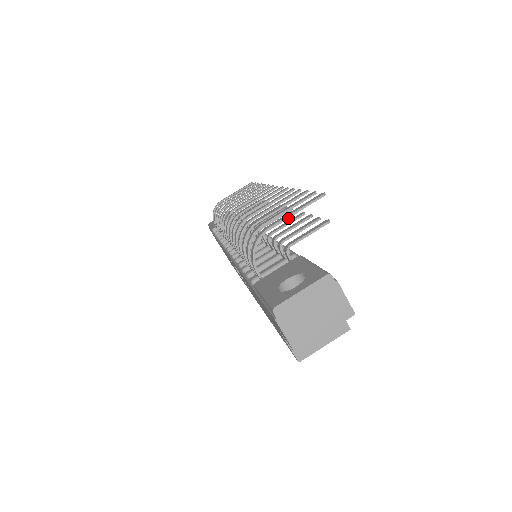
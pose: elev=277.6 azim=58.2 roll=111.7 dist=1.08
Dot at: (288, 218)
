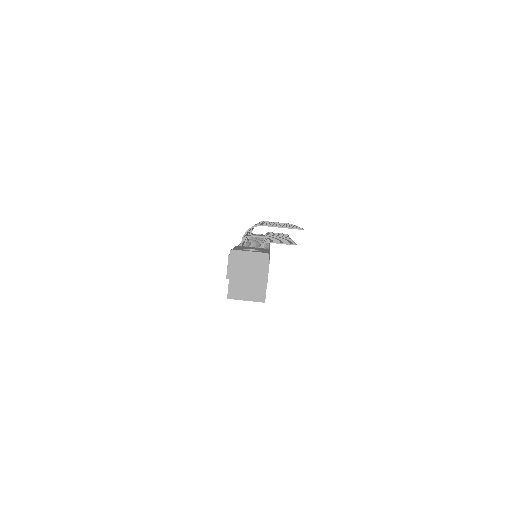
Dot at: occluded
